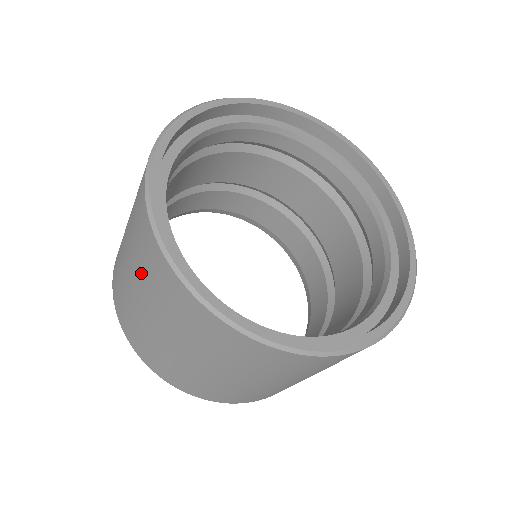
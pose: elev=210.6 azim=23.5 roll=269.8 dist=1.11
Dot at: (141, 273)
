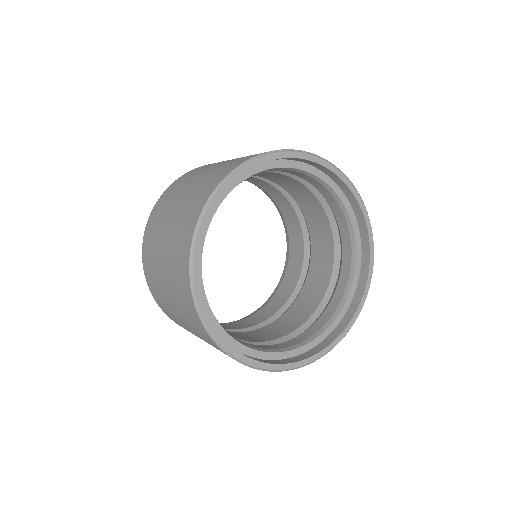
Dot at: (198, 334)
